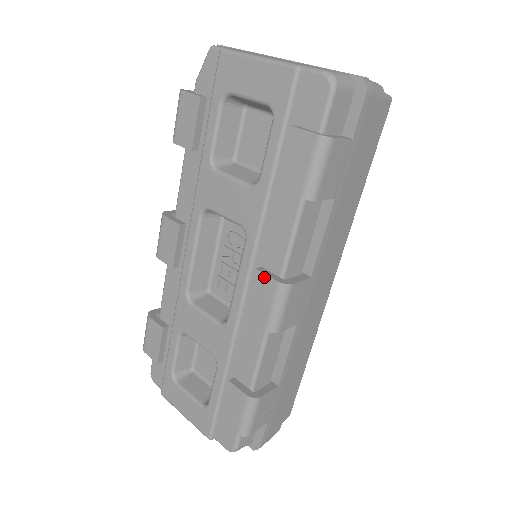
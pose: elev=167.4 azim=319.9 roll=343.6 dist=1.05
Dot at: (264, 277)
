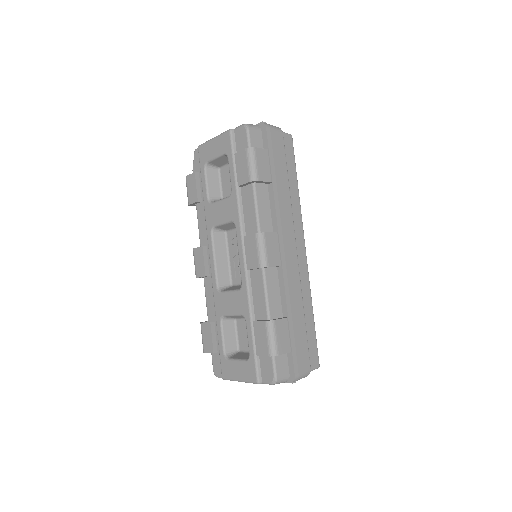
Dot at: (249, 237)
